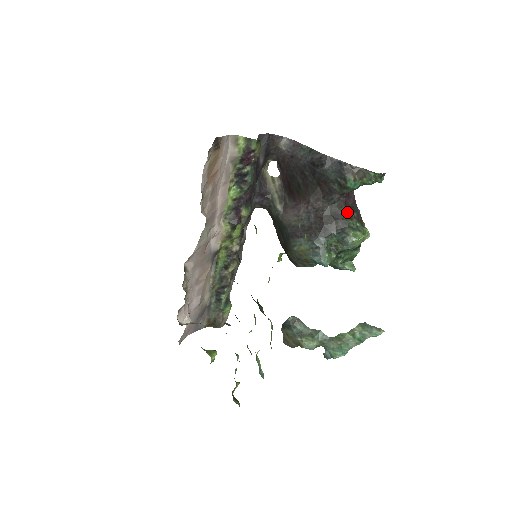
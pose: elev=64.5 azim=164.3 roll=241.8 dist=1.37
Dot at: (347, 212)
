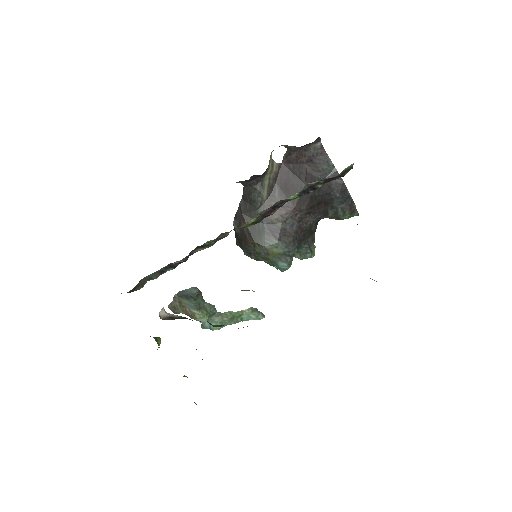
Dot at: occluded
